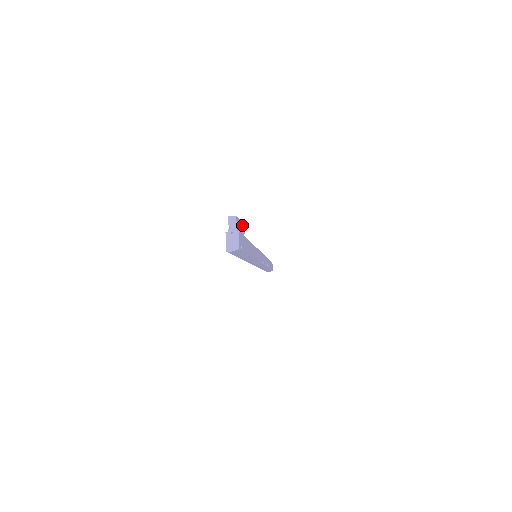
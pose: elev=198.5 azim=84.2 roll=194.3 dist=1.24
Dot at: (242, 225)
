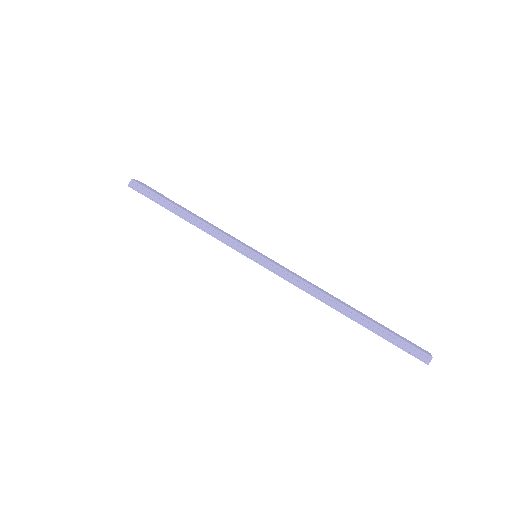
Dot at: occluded
